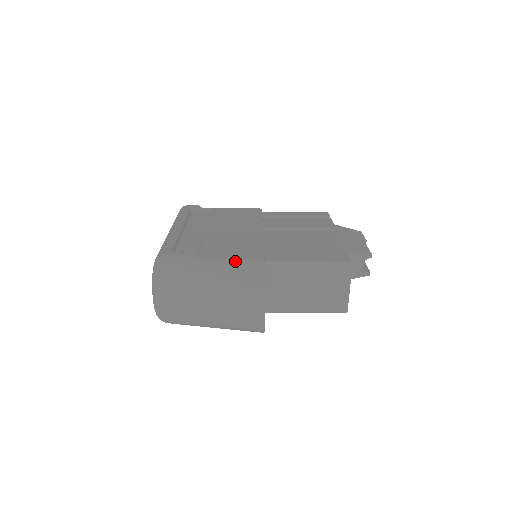
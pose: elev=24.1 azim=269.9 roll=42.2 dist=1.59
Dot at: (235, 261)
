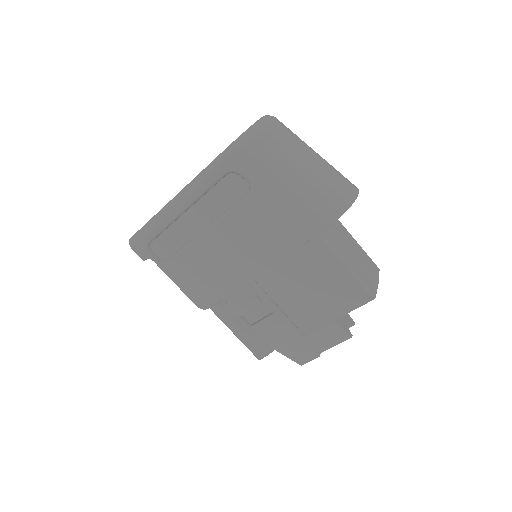
Dot at: occluded
